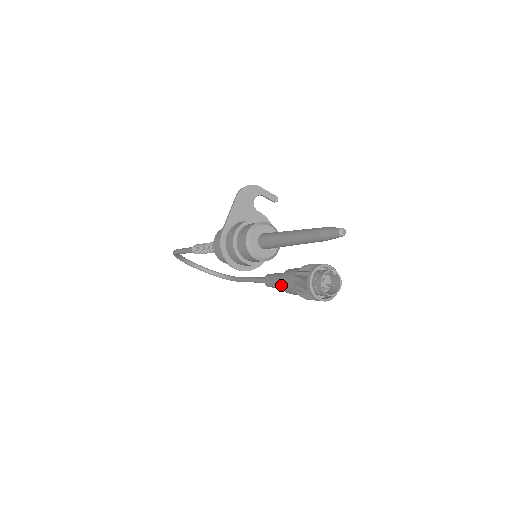
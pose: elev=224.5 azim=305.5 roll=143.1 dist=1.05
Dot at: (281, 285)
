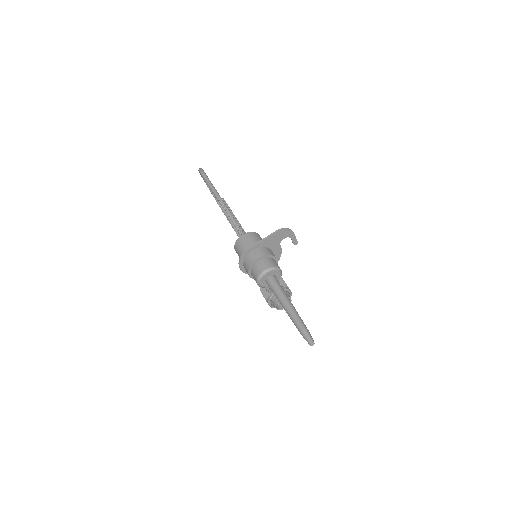
Dot at: occluded
